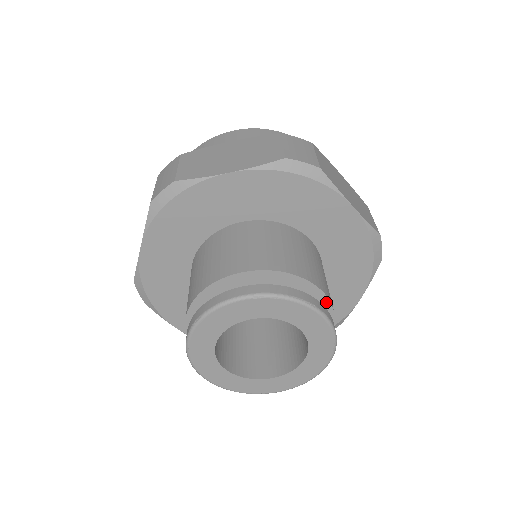
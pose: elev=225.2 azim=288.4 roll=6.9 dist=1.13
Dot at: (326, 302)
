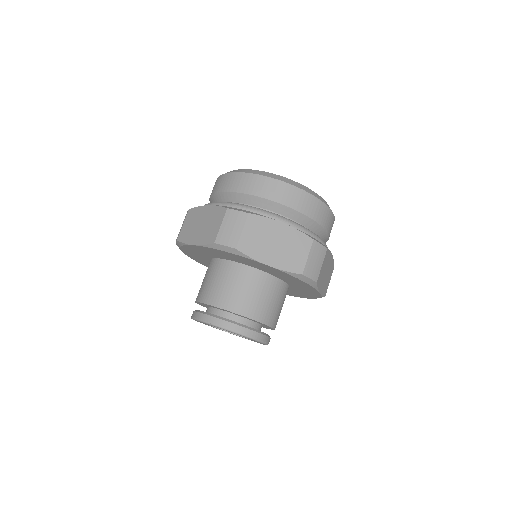
Dot at: (273, 329)
